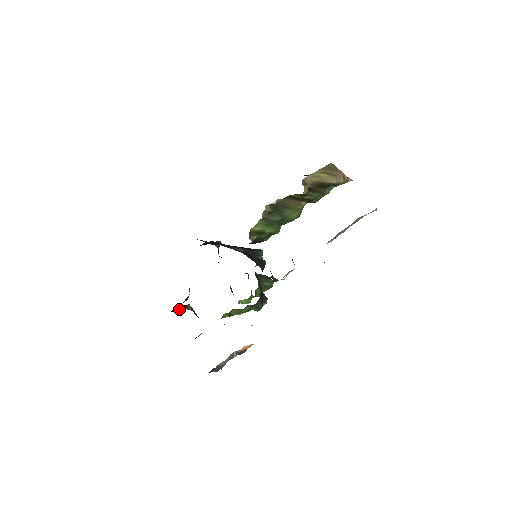
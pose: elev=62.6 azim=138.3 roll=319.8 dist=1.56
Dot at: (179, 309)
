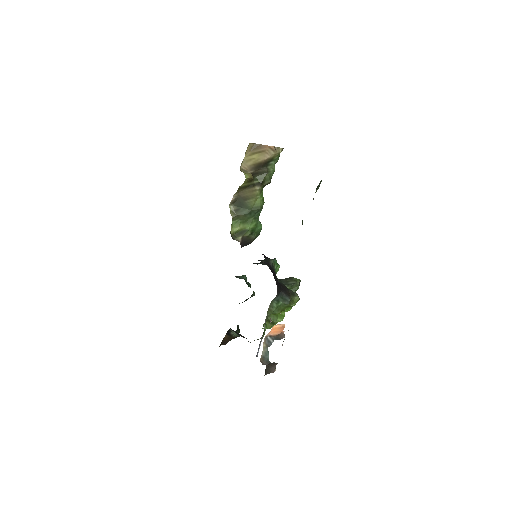
Dot at: (227, 339)
